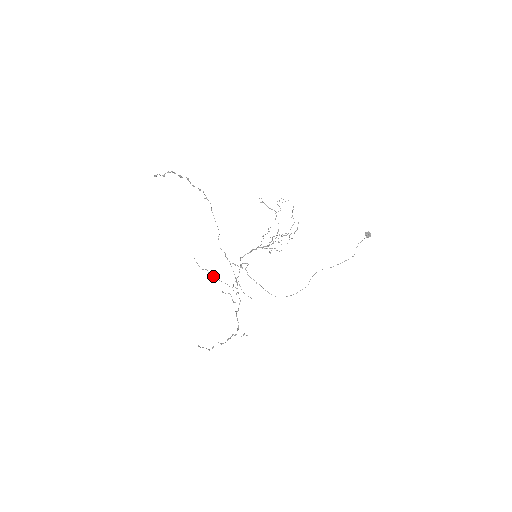
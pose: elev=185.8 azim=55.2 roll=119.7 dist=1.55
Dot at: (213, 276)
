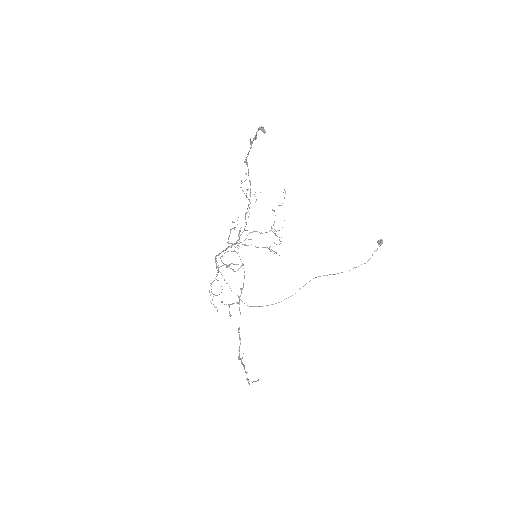
Dot at: (218, 280)
